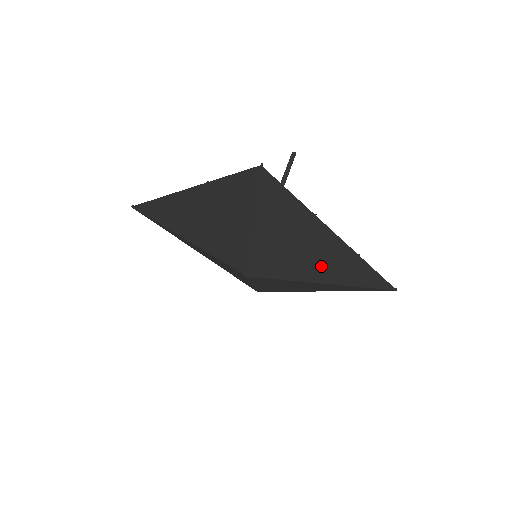
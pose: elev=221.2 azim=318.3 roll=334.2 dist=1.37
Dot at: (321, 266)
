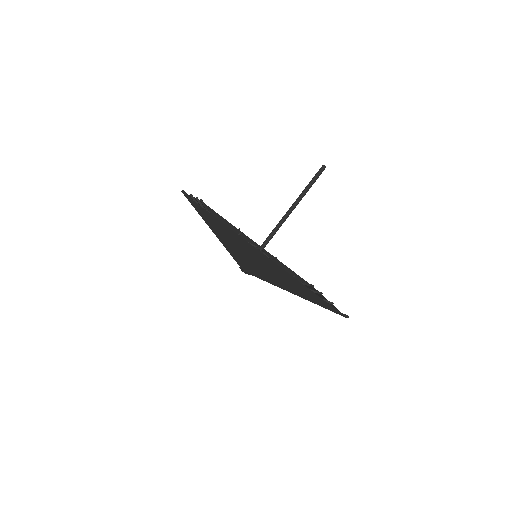
Dot at: occluded
